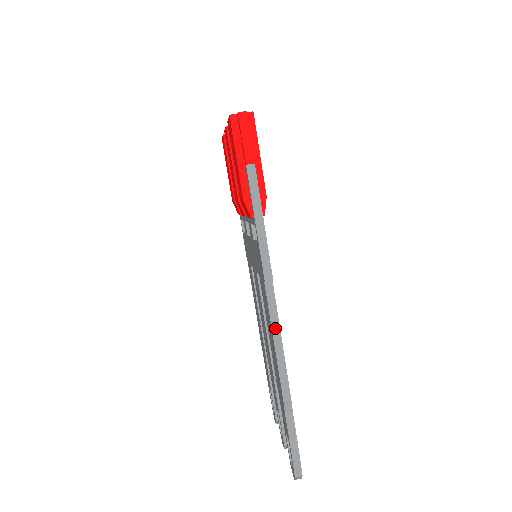
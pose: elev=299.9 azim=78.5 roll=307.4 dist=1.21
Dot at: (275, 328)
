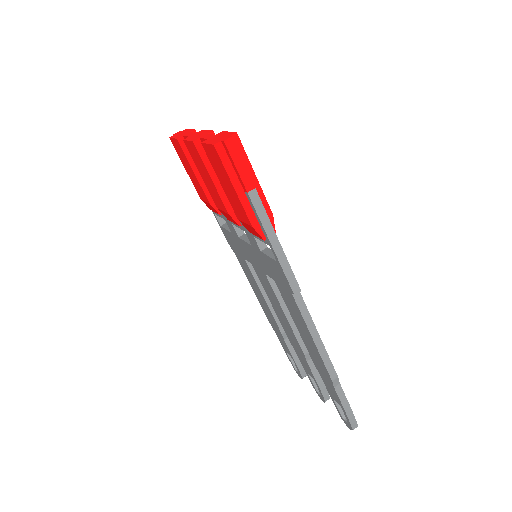
Dot at: (311, 328)
